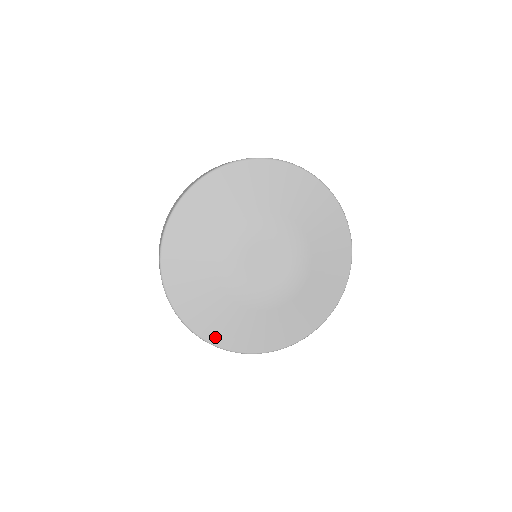
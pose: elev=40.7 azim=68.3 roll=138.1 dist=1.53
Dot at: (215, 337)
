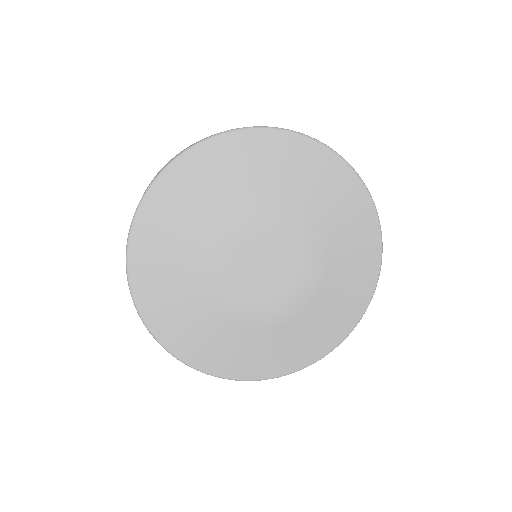
Dot at: (207, 364)
